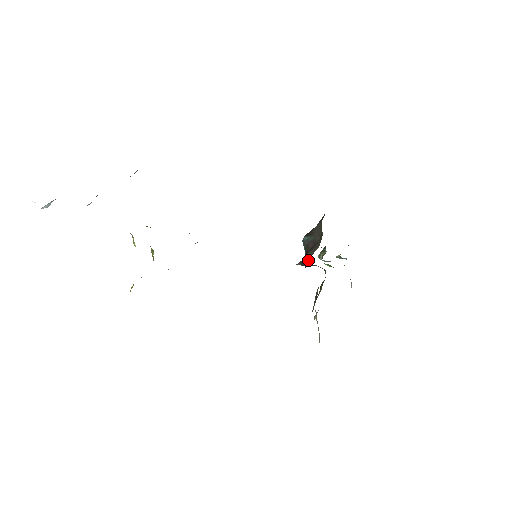
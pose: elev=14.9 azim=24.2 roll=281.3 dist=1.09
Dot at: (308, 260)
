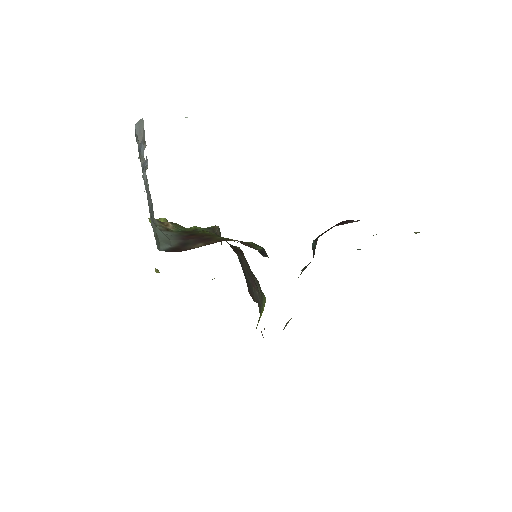
Dot at: occluded
